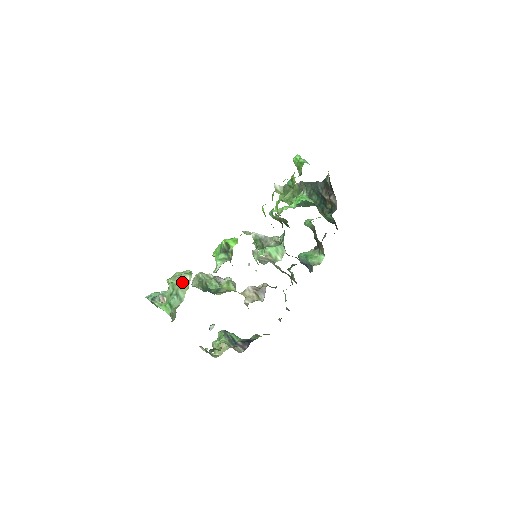
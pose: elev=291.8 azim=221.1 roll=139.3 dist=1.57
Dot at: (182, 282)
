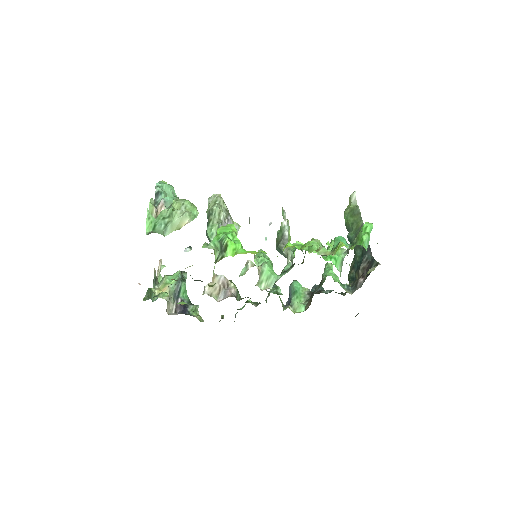
Dot at: (179, 220)
